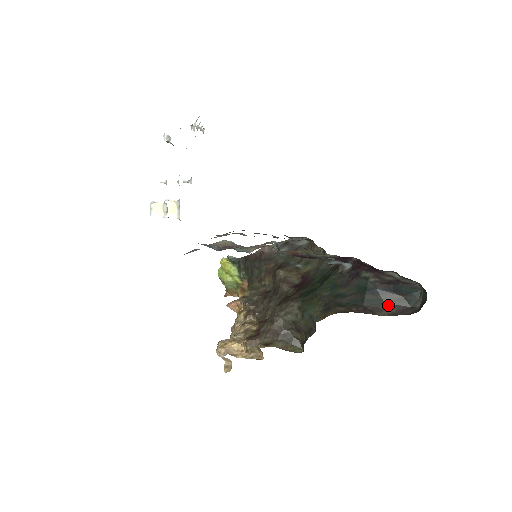
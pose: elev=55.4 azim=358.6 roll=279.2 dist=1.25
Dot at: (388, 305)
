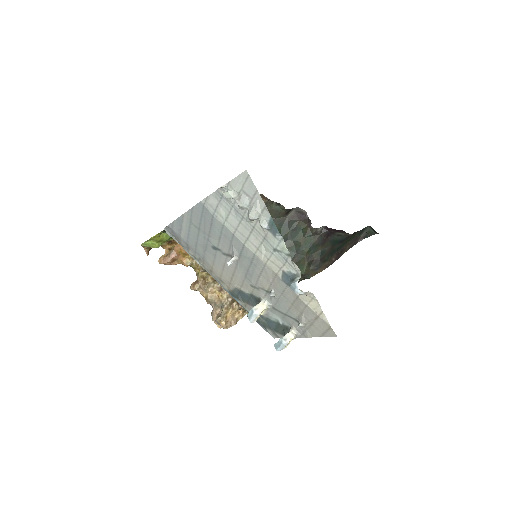
Dot at: (348, 243)
